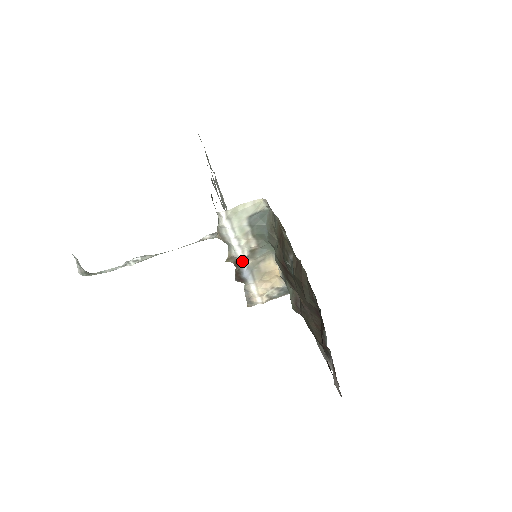
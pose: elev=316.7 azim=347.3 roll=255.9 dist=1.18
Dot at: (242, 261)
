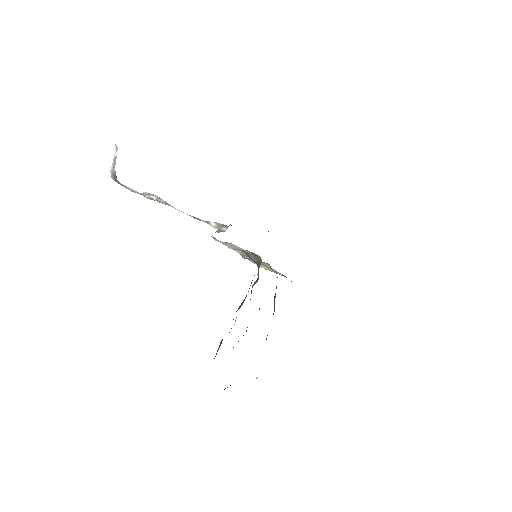
Dot at: occluded
